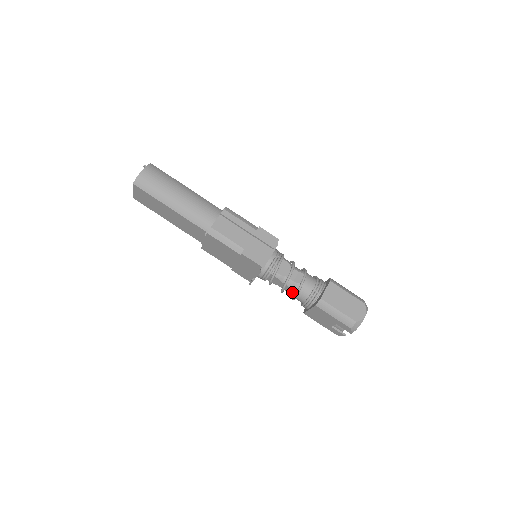
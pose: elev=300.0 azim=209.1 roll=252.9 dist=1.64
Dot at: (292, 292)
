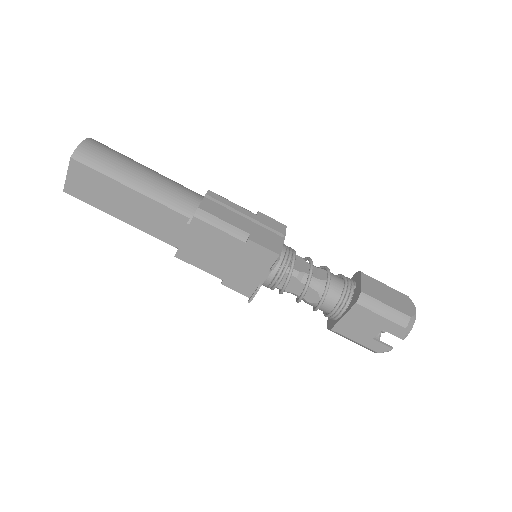
Dot at: (316, 295)
